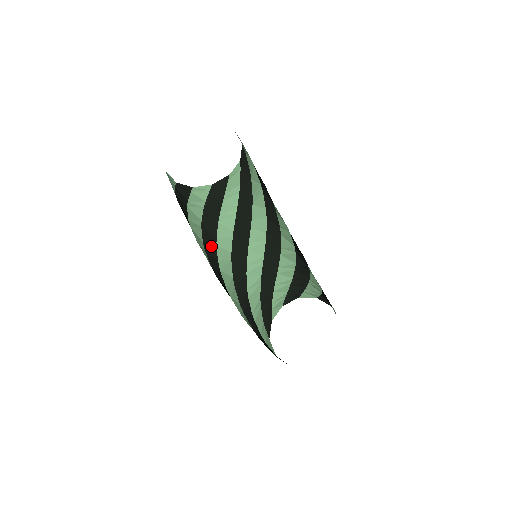
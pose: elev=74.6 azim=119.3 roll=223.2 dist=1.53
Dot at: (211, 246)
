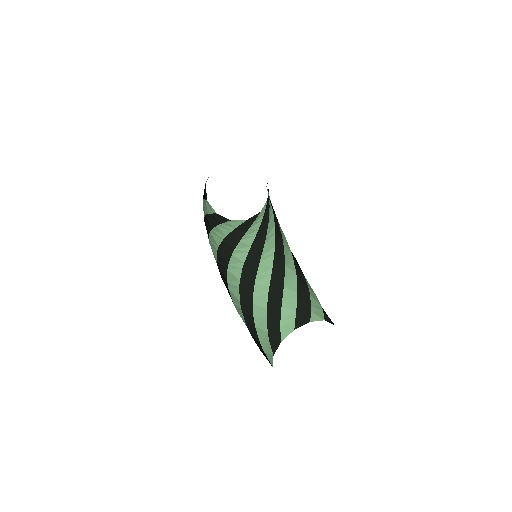
Dot at: (226, 252)
